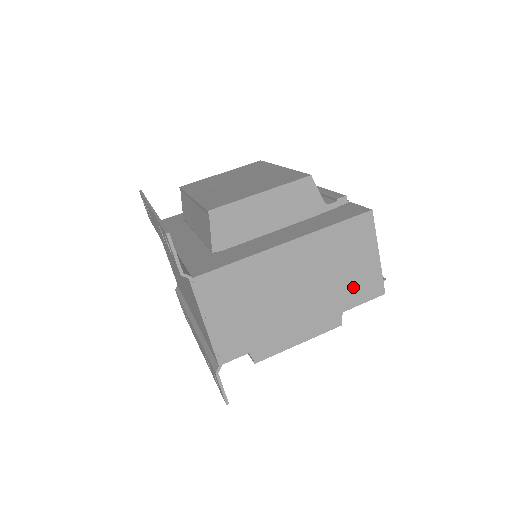
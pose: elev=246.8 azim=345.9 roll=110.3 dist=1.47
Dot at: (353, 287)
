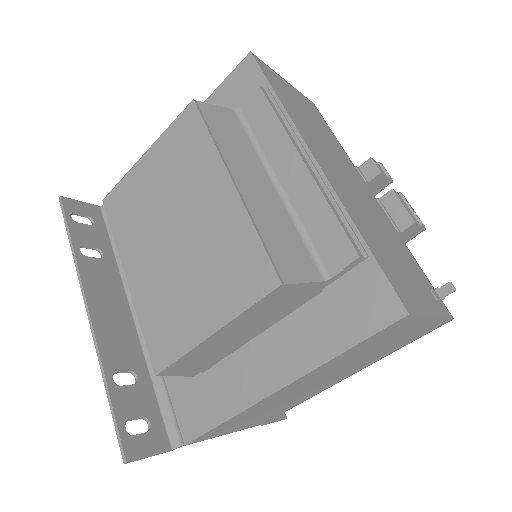
Dot at: (400, 343)
